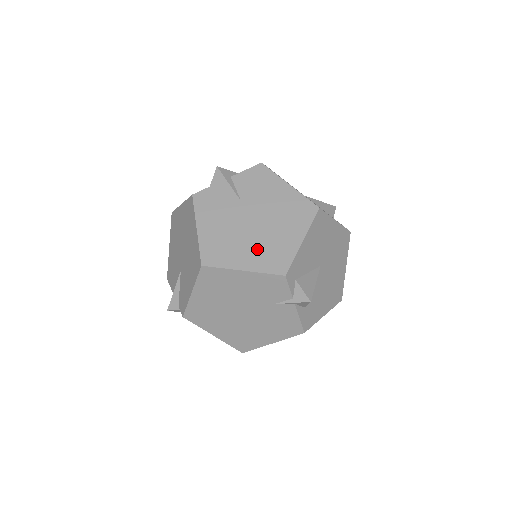
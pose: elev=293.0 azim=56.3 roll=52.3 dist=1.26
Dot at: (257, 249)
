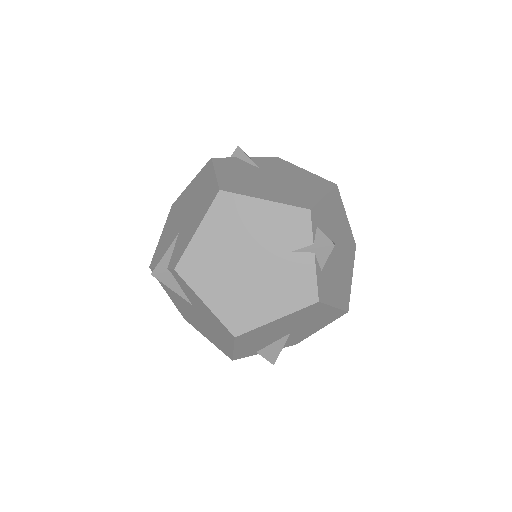
Dot at: (279, 192)
